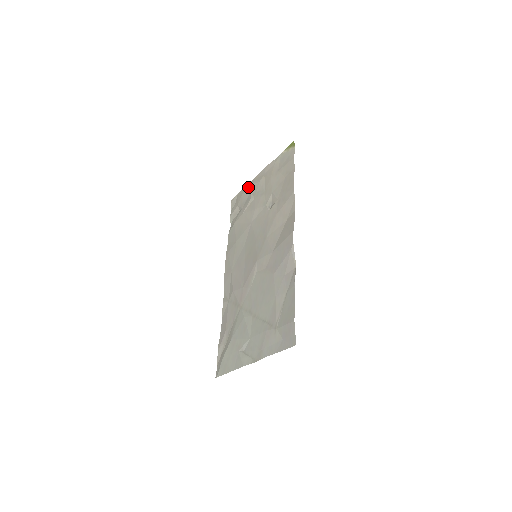
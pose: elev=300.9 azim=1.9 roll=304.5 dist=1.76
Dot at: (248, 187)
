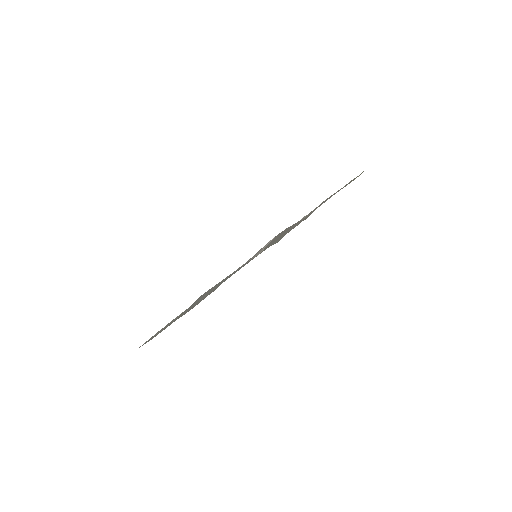
Dot at: occluded
